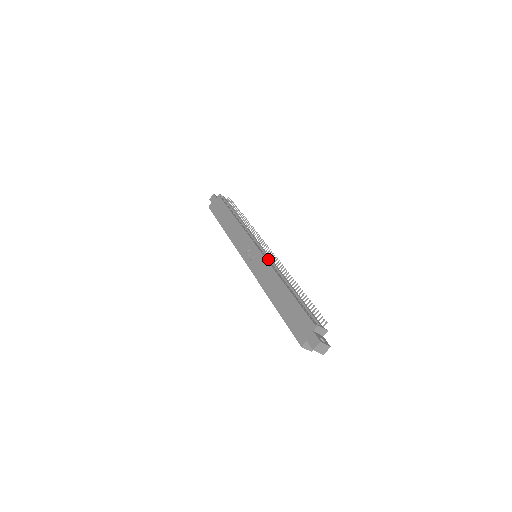
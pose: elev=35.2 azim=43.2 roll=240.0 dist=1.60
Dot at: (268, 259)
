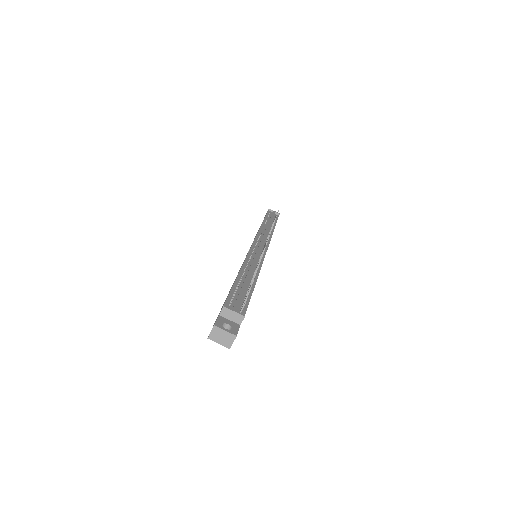
Dot at: (254, 253)
